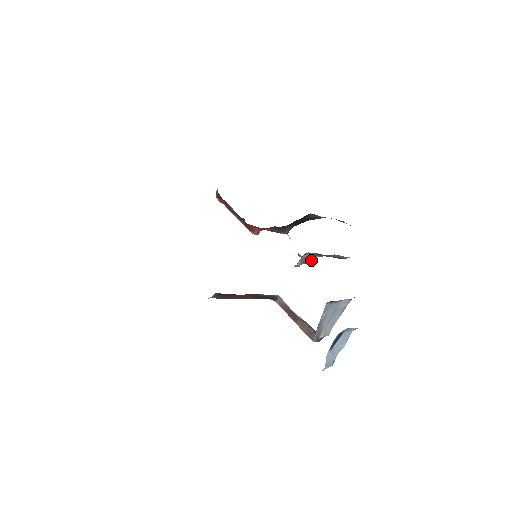
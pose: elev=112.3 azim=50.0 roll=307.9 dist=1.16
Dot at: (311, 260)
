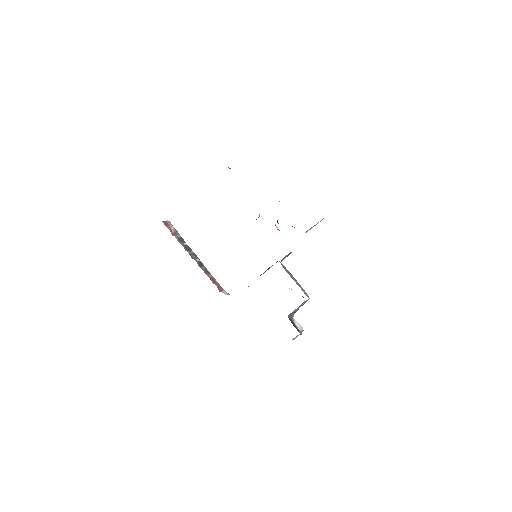
Dot at: occluded
